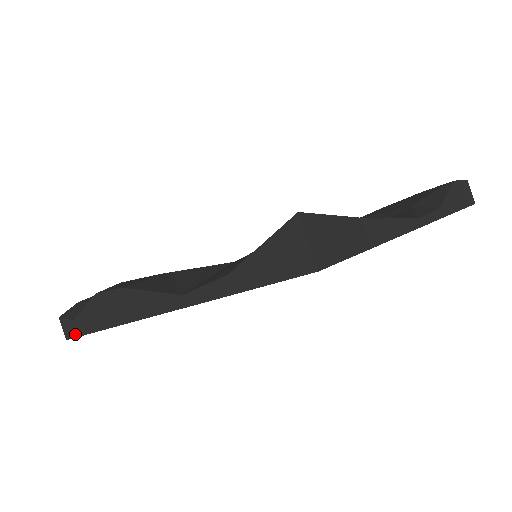
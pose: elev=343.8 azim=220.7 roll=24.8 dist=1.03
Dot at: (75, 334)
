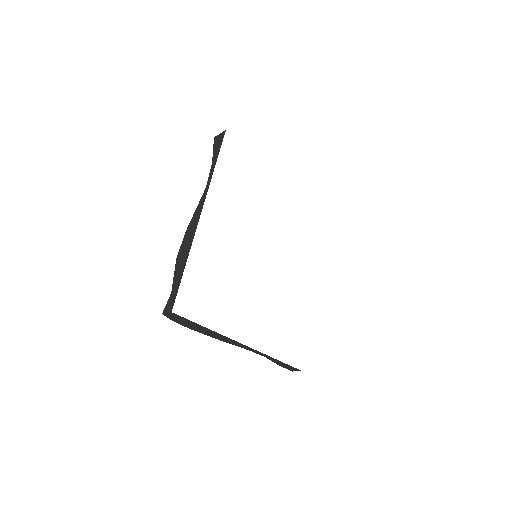
Dot at: (175, 296)
